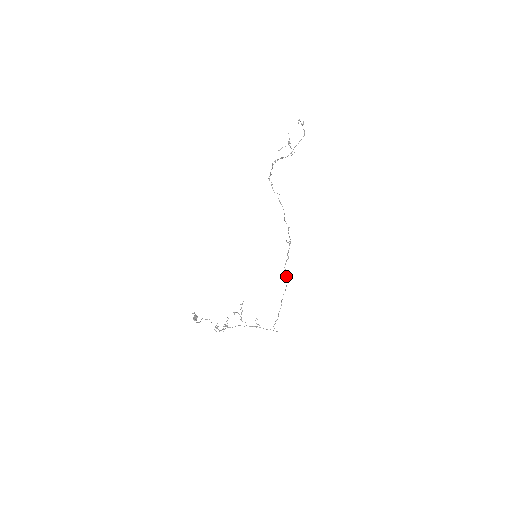
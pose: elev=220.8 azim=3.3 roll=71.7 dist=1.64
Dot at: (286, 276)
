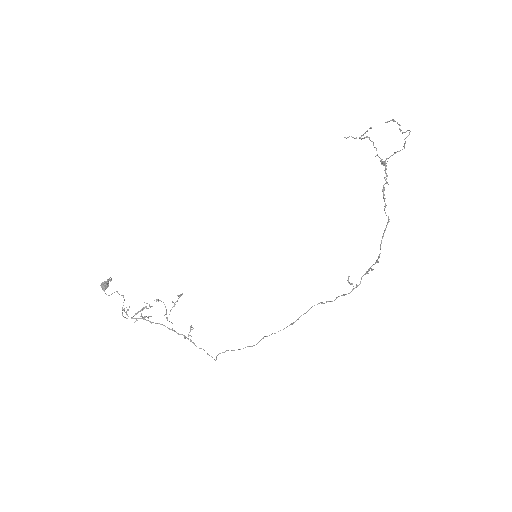
Dot at: occluded
